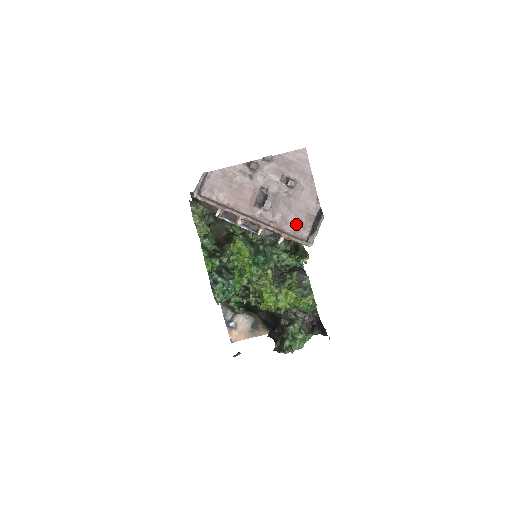
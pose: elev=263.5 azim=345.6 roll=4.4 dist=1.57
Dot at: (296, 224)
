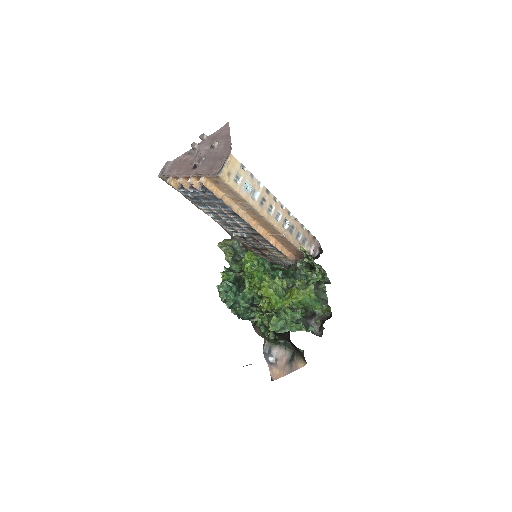
Dot at: (215, 167)
